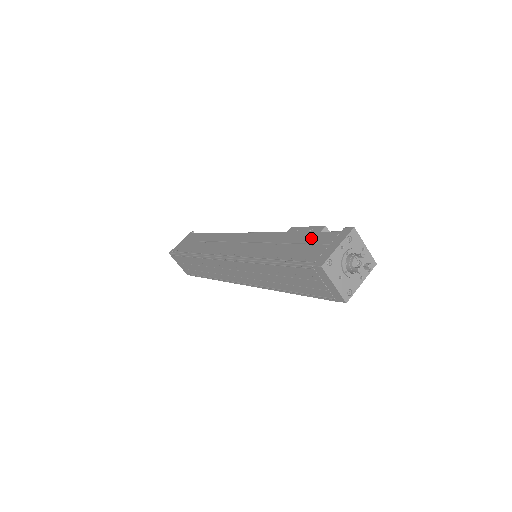
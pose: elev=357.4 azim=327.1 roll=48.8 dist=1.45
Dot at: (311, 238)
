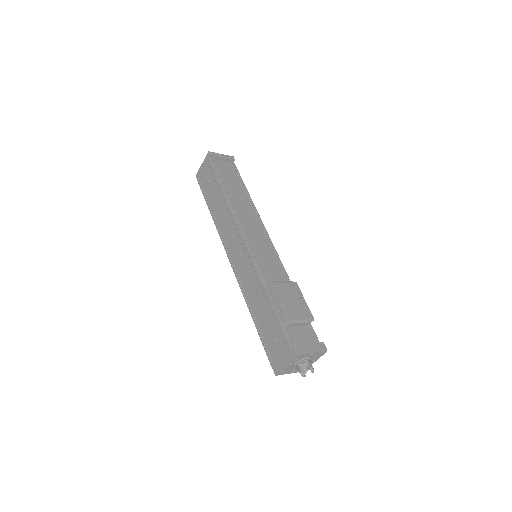
Dot at: (276, 327)
